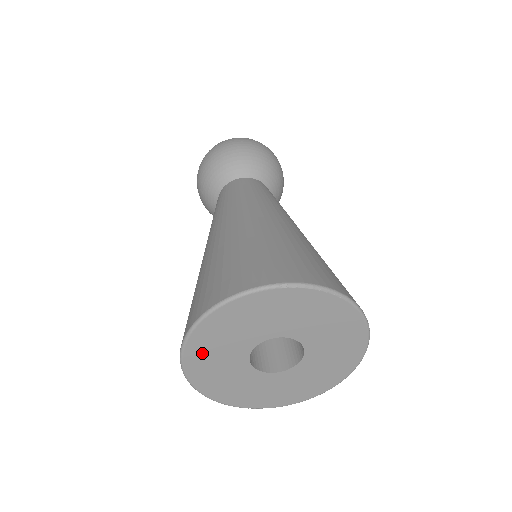
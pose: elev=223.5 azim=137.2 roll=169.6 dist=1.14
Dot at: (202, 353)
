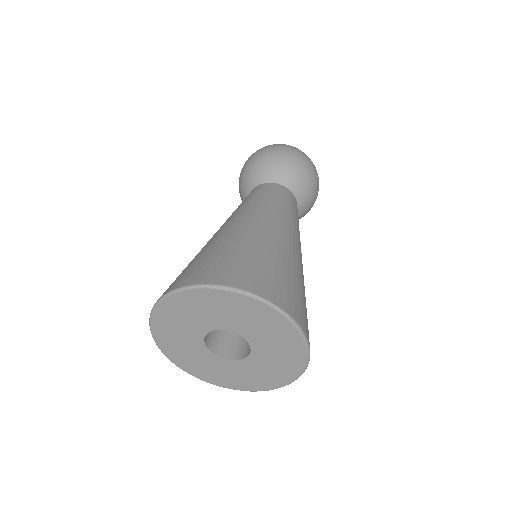
Dot at: (166, 333)
